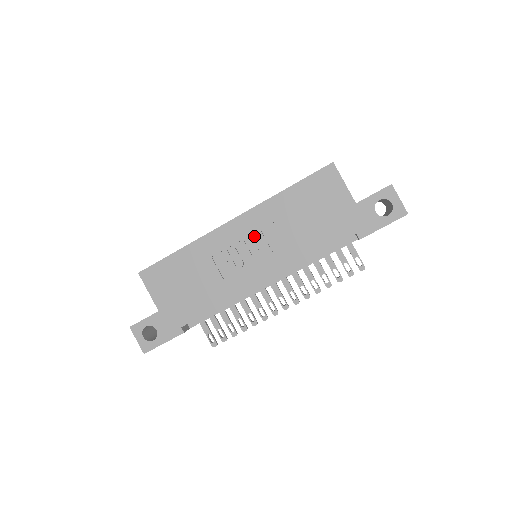
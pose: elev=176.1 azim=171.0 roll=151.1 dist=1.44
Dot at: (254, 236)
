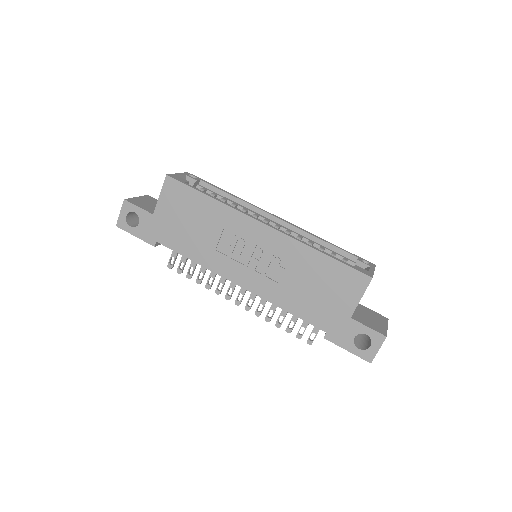
Dot at: (266, 251)
